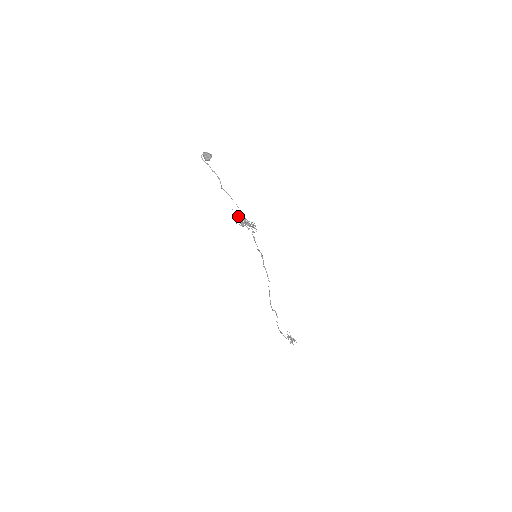
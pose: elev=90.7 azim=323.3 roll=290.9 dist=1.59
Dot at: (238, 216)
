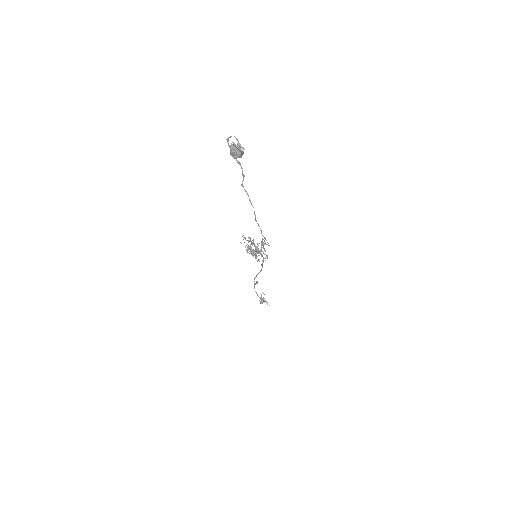
Dot at: (248, 241)
